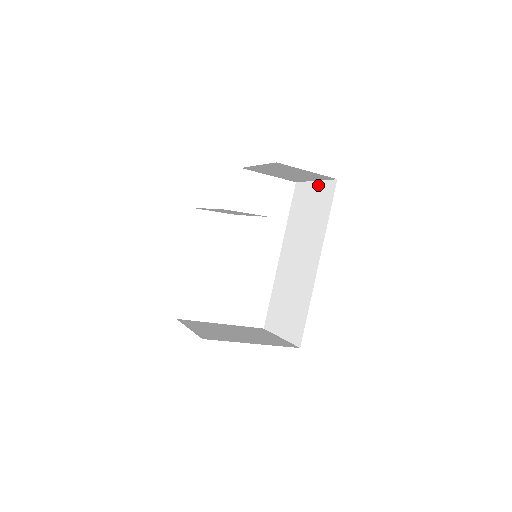
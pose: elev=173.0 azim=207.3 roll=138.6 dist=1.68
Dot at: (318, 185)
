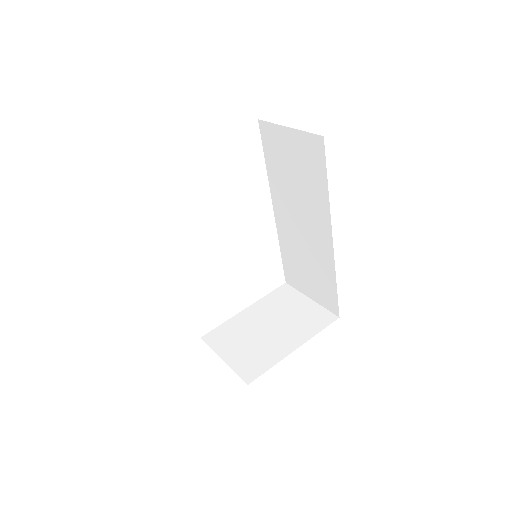
Dot at: (295, 135)
